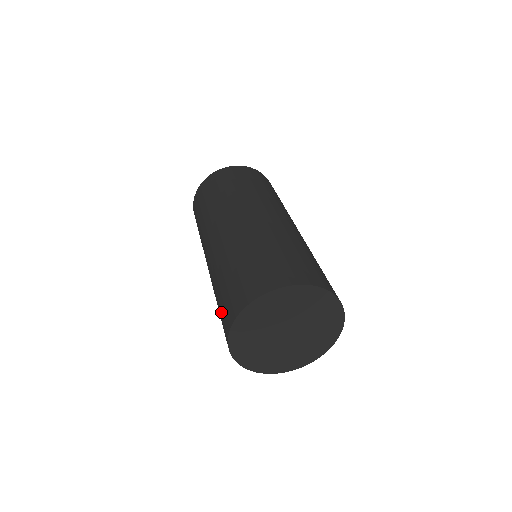
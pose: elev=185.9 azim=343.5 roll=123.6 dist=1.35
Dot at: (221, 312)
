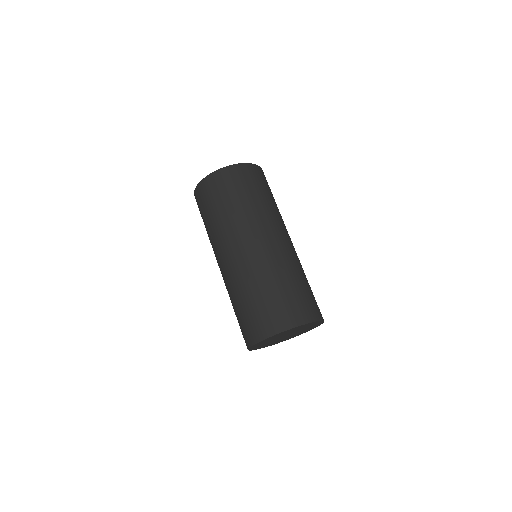
Dot at: (243, 323)
